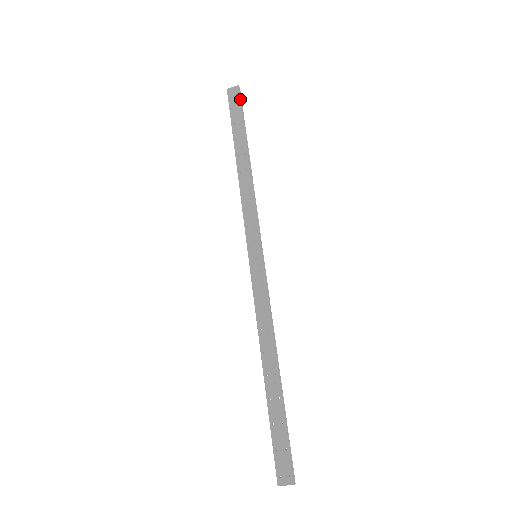
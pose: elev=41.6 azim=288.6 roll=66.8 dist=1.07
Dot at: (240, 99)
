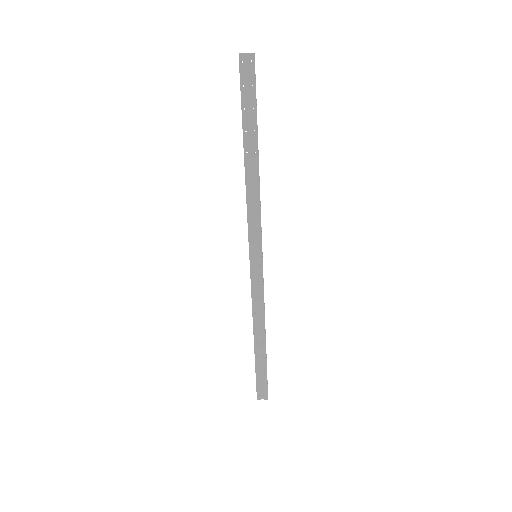
Dot at: (255, 76)
